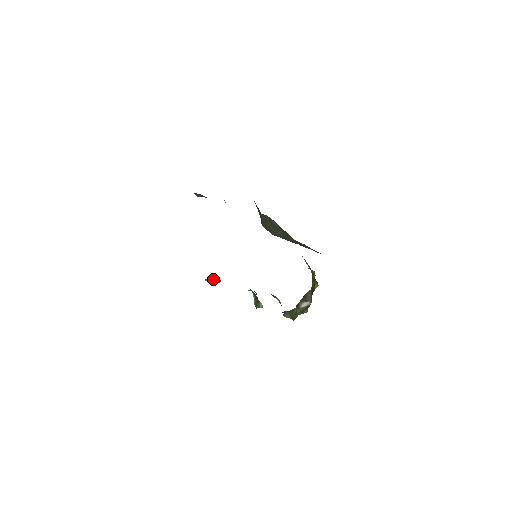
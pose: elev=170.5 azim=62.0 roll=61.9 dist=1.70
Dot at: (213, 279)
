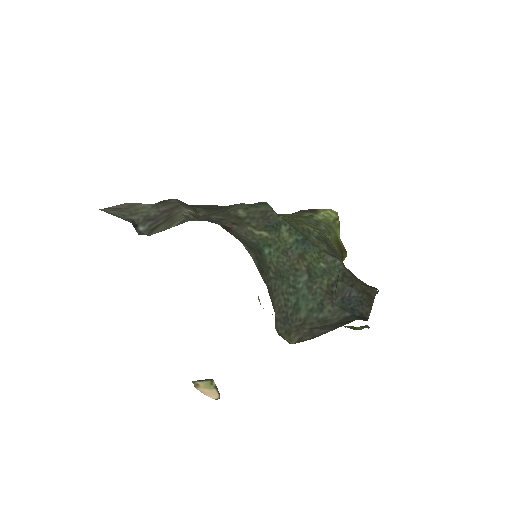
Dot at: (206, 380)
